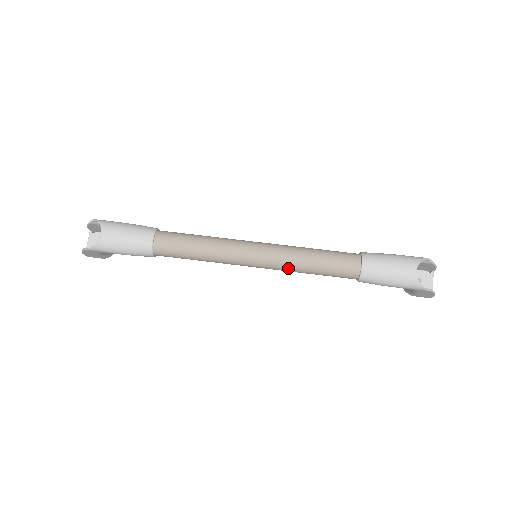
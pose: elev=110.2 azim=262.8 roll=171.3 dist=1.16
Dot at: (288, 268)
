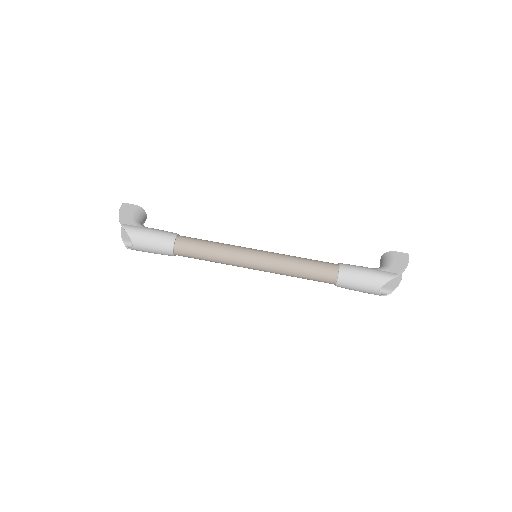
Dot at: (280, 274)
